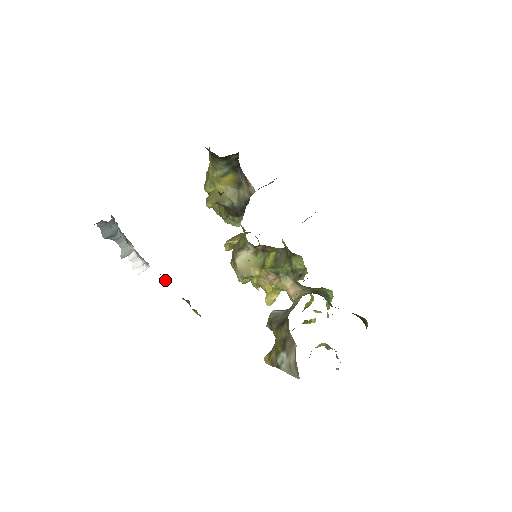
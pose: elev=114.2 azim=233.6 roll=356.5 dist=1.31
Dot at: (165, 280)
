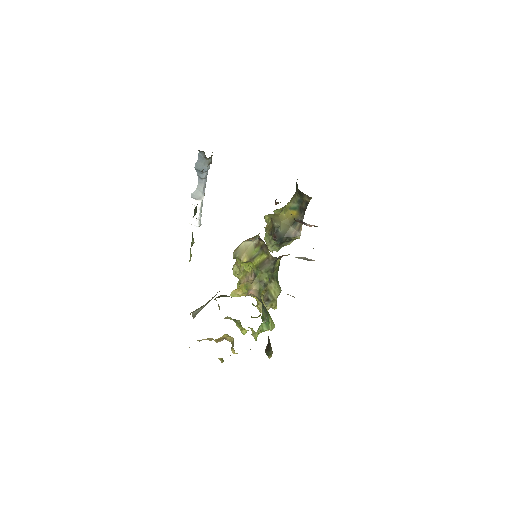
Dot at: (196, 210)
